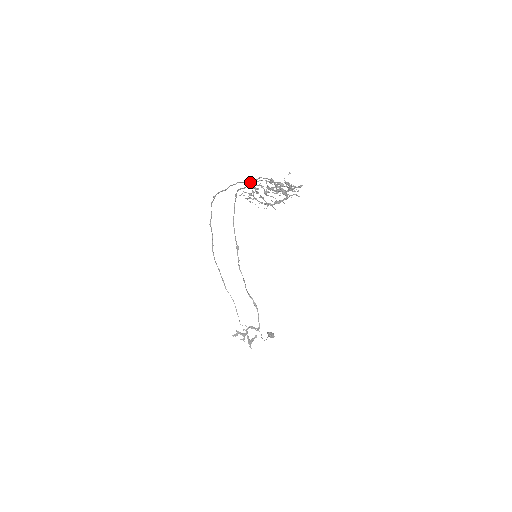
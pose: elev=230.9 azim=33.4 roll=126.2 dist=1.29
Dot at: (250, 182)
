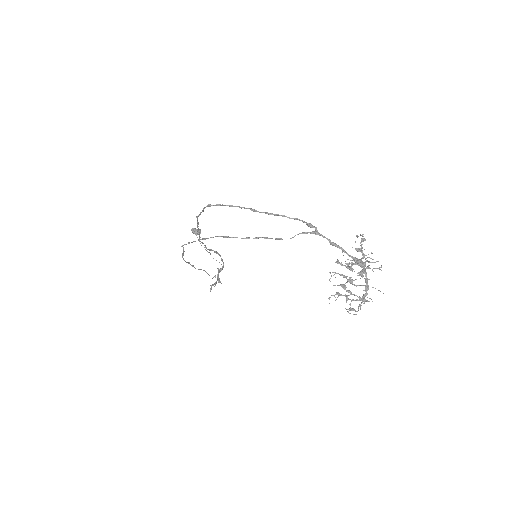
Dot at: occluded
